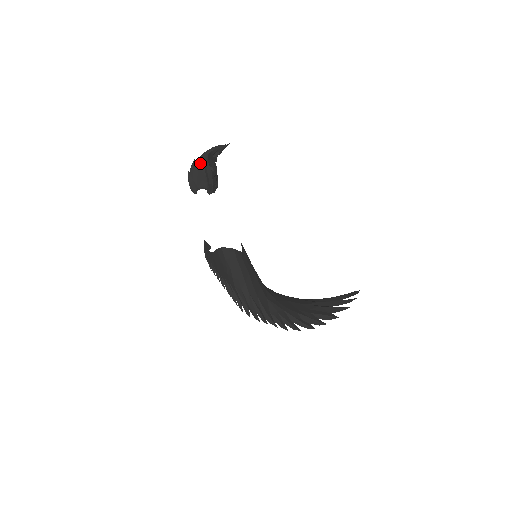
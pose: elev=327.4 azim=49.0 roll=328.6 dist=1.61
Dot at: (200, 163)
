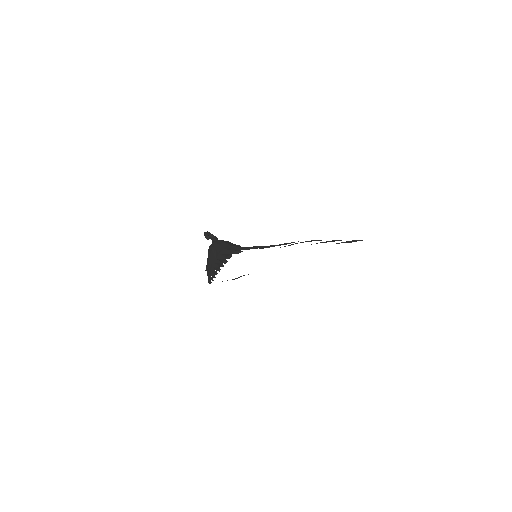
Dot at: occluded
